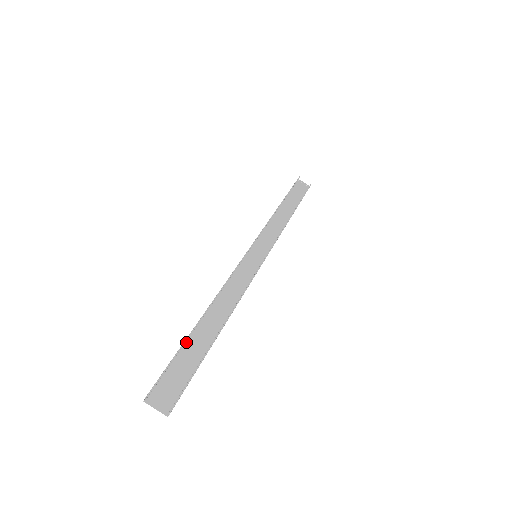
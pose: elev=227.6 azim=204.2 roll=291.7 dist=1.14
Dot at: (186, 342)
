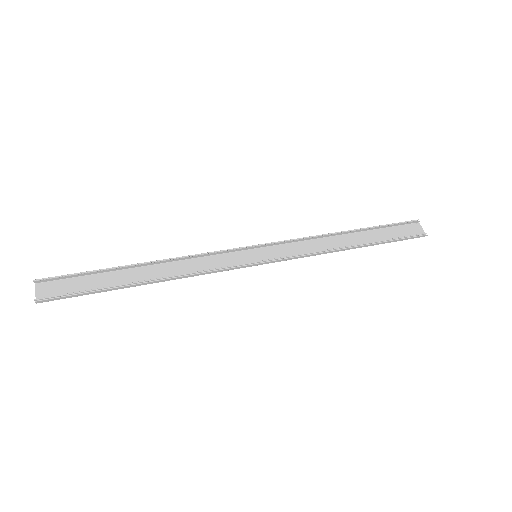
Dot at: (109, 273)
